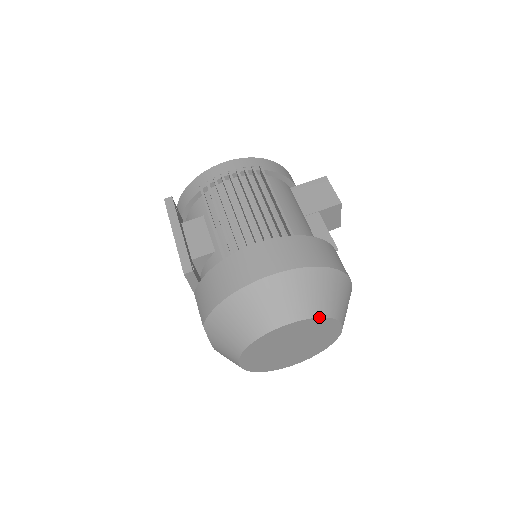
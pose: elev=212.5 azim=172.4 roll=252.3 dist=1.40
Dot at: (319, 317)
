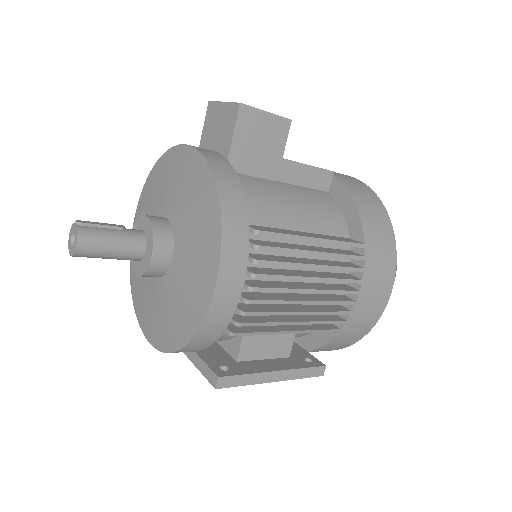
Dot at: occluded
